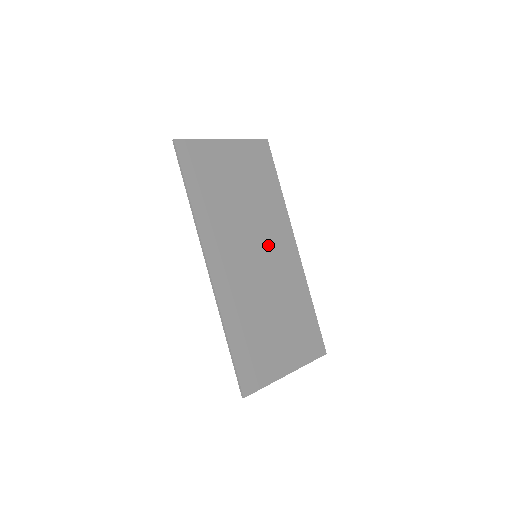
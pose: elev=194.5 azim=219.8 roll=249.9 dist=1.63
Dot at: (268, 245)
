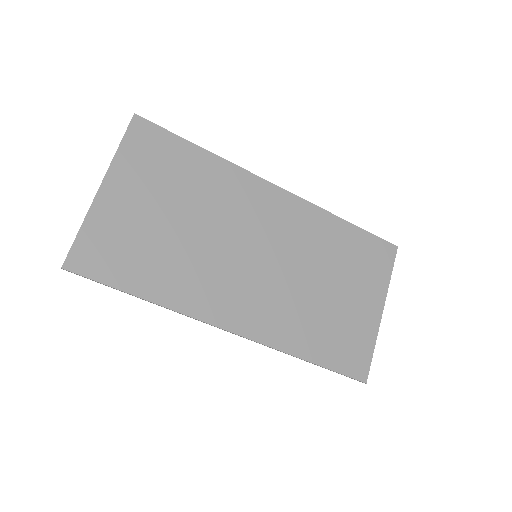
Dot at: (255, 229)
